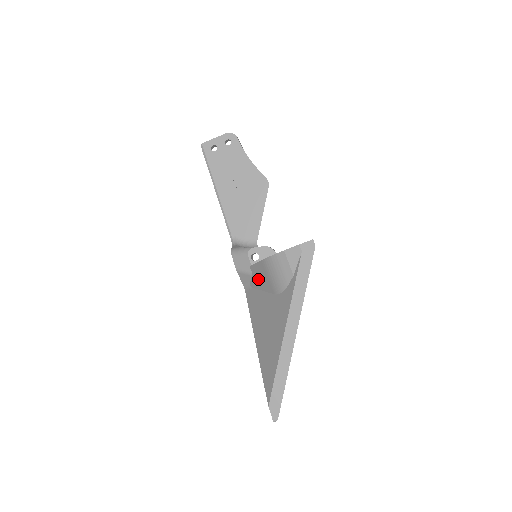
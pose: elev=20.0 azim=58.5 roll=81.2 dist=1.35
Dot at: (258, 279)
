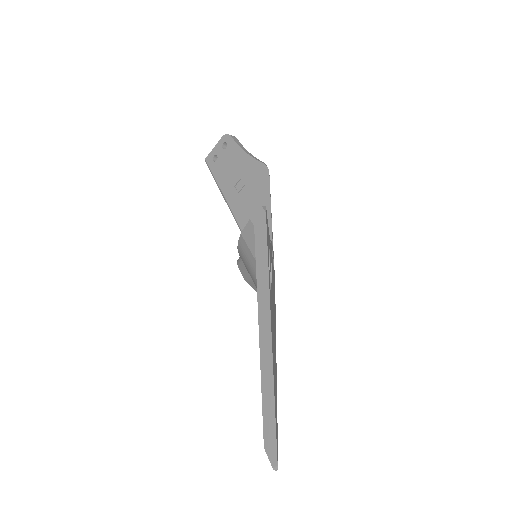
Dot at: occluded
